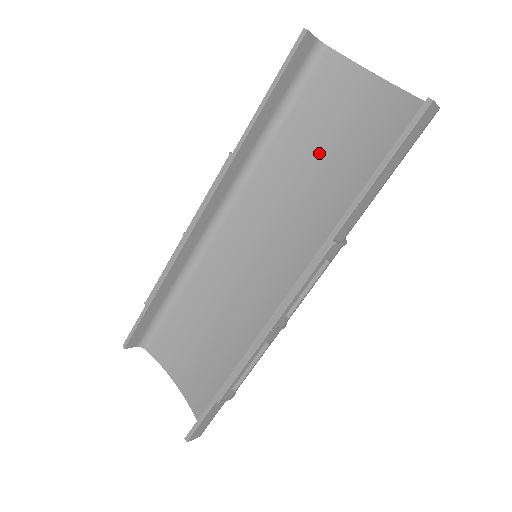
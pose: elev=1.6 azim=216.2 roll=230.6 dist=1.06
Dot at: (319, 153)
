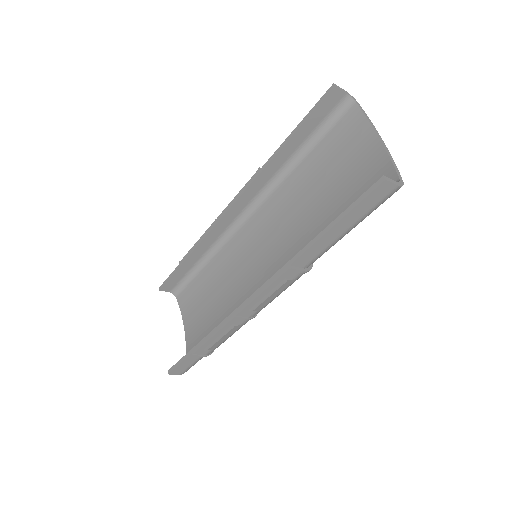
Dot at: (322, 190)
